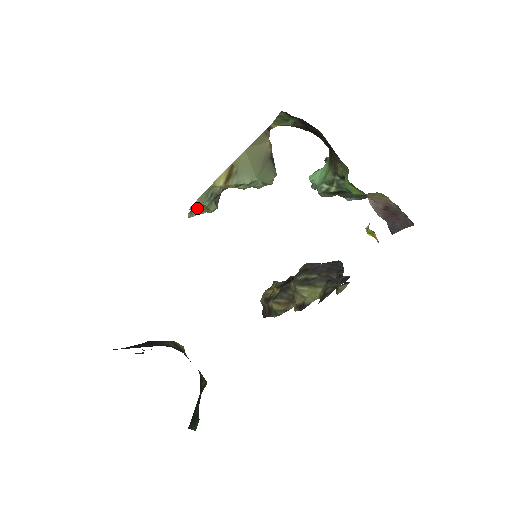
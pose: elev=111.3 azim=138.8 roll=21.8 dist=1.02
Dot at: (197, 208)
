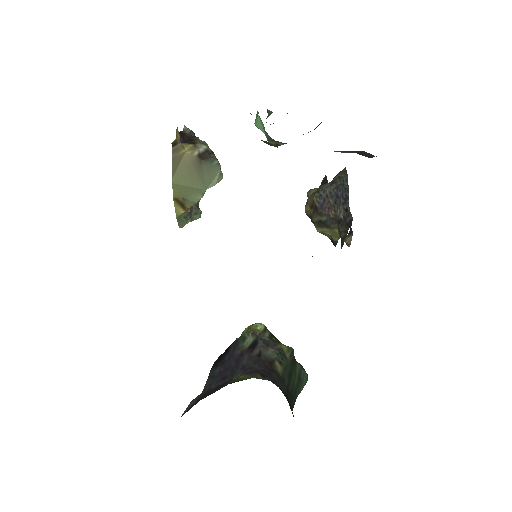
Dot at: occluded
